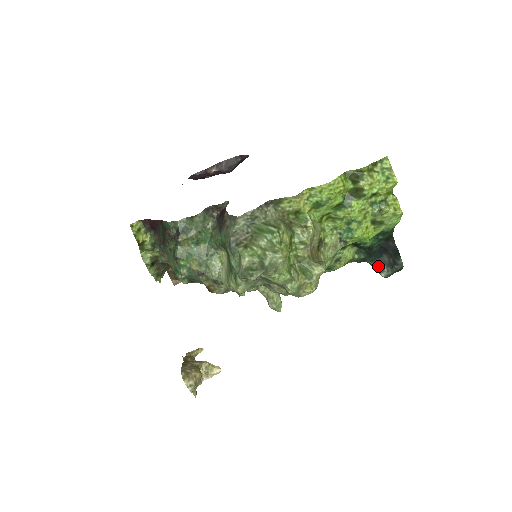
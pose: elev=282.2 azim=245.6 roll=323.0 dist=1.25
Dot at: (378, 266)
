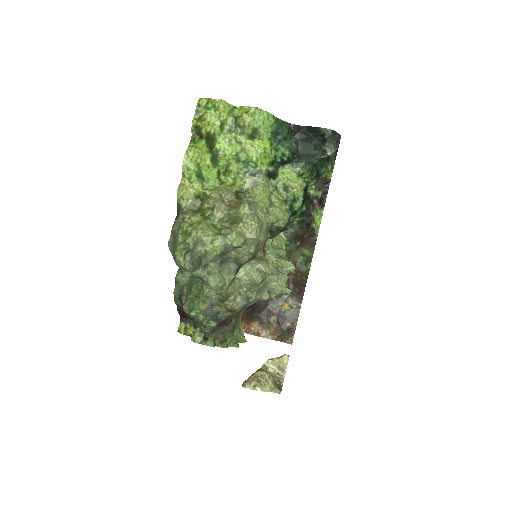
Dot at: (321, 154)
